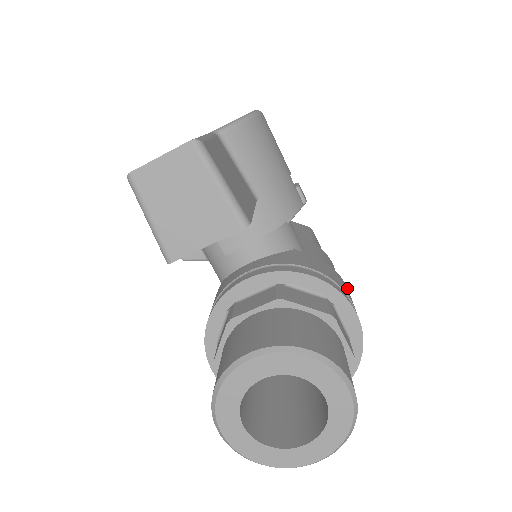
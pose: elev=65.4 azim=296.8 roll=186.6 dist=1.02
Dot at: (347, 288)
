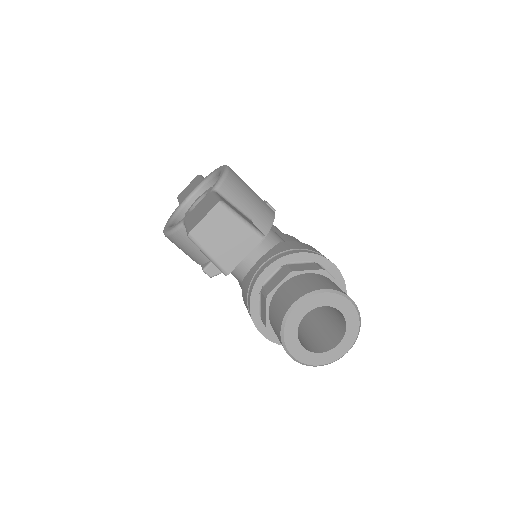
Dot at: occluded
